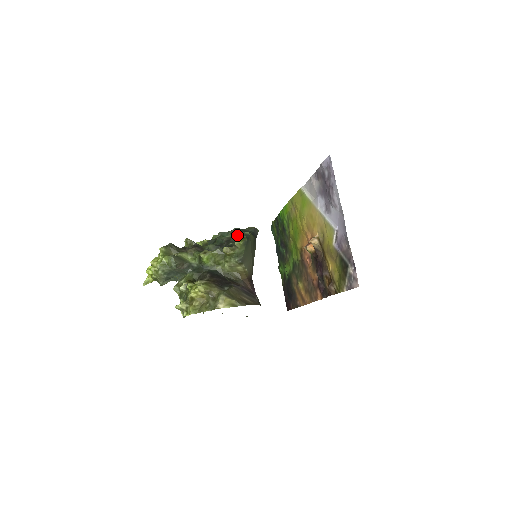
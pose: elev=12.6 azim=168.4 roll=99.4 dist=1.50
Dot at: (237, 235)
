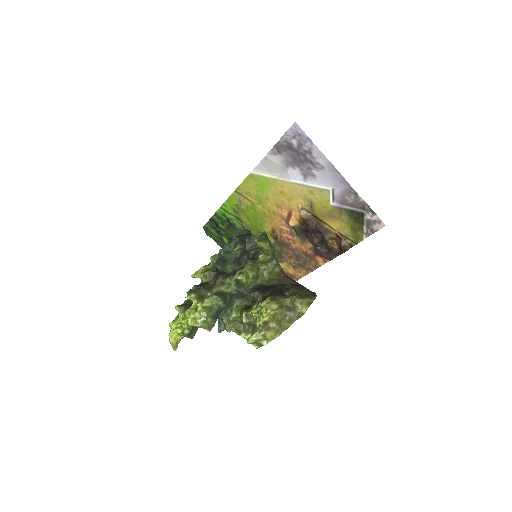
Dot at: (258, 239)
